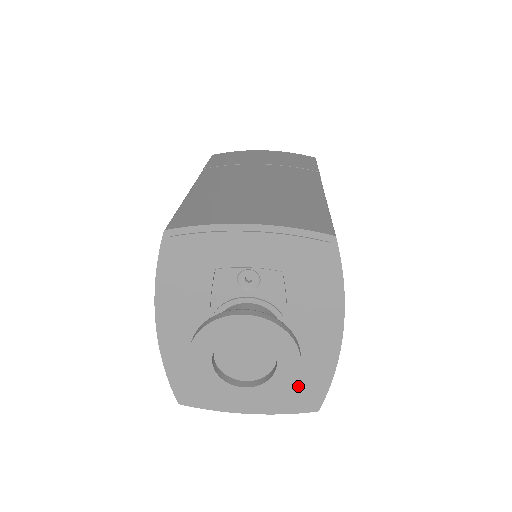
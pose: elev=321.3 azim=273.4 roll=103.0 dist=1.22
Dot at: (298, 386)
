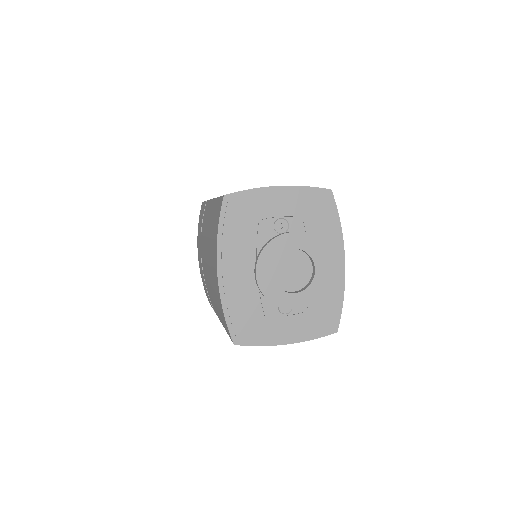
Dot at: (321, 310)
